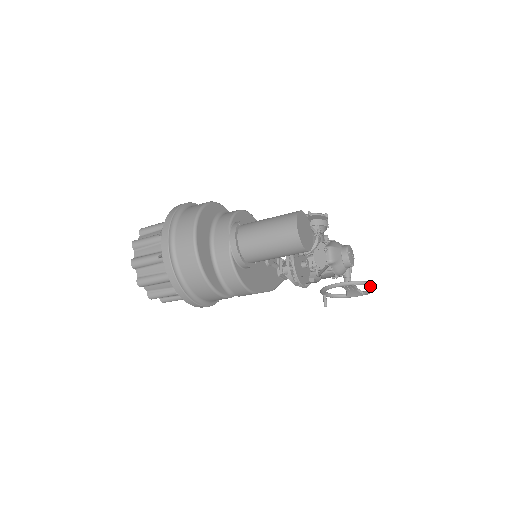
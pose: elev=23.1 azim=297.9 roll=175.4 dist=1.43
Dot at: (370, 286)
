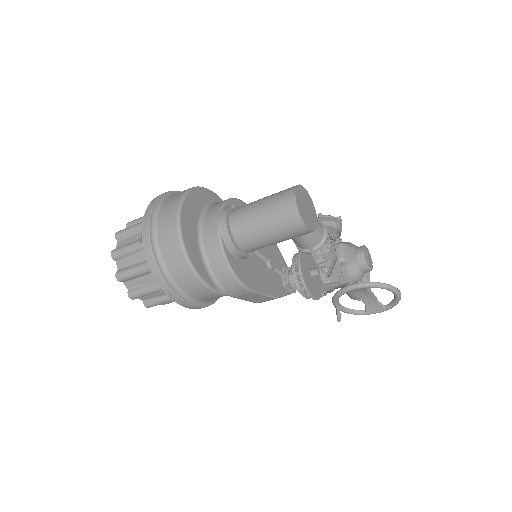
Dot at: (391, 291)
